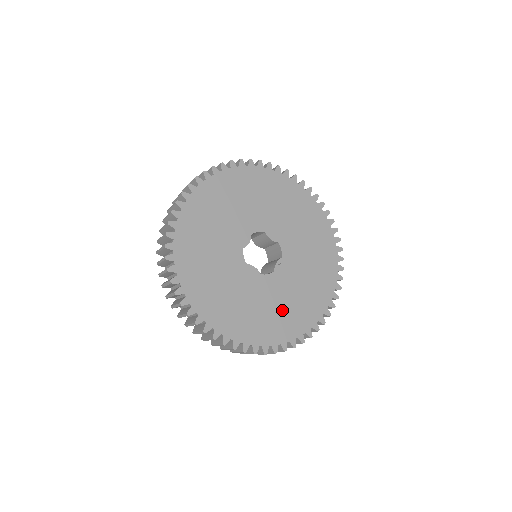
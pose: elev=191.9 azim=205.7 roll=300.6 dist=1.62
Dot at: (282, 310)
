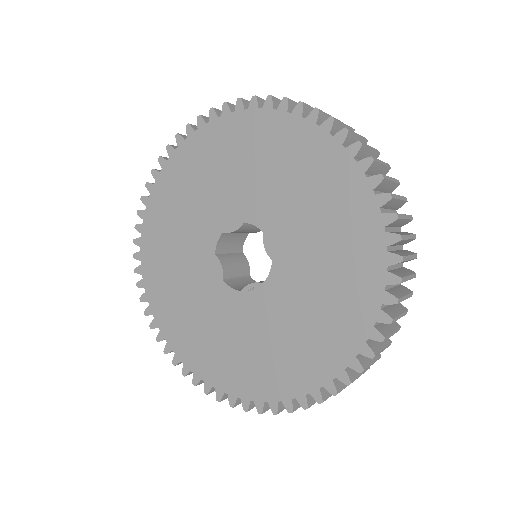
Dot at: (219, 342)
